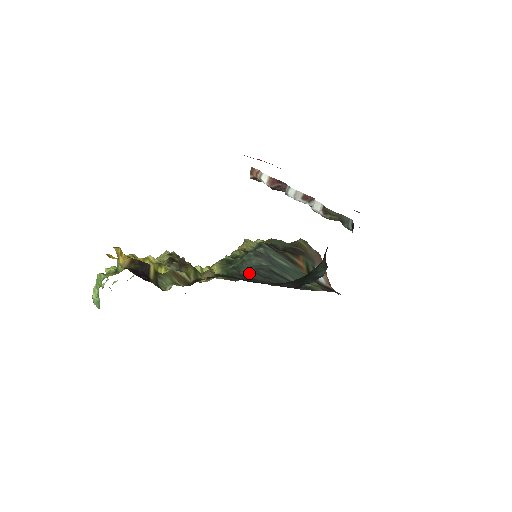
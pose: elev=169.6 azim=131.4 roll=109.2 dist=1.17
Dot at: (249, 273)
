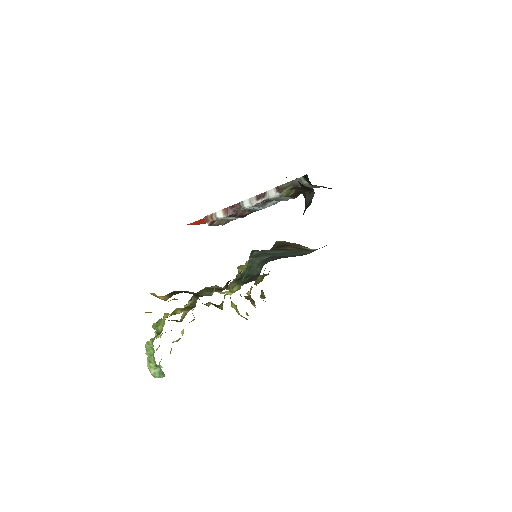
Dot at: occluded
